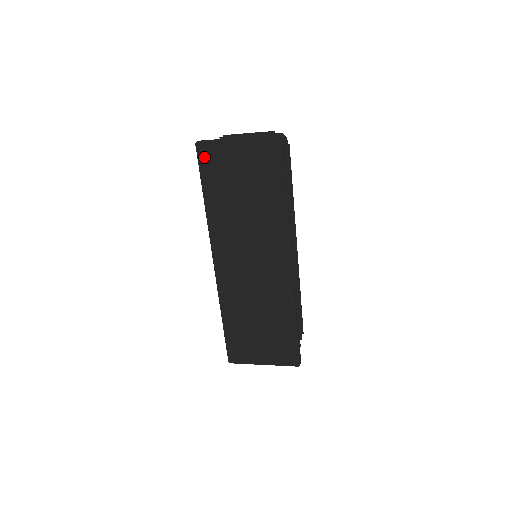
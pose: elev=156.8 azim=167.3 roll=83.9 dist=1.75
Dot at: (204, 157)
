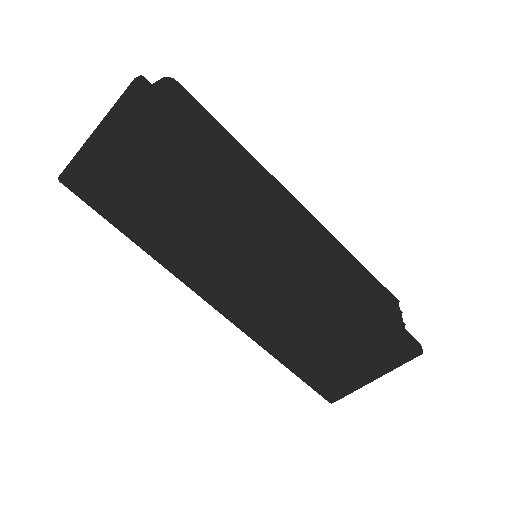
Dot at: (81, 189)
